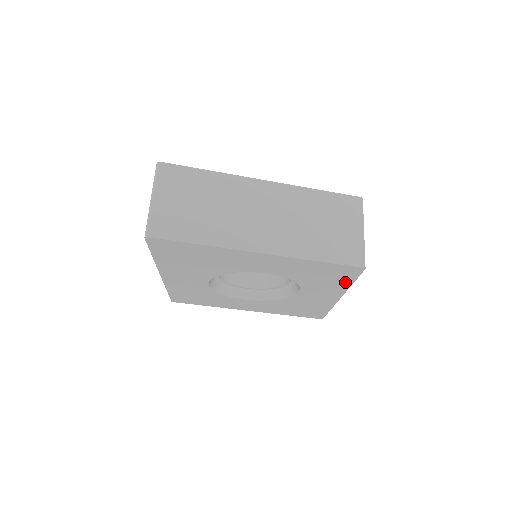
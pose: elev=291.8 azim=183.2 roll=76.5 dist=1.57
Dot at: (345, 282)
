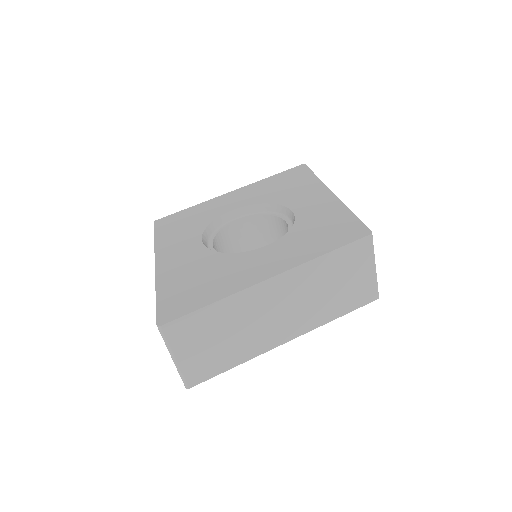
Dot at: occluded
